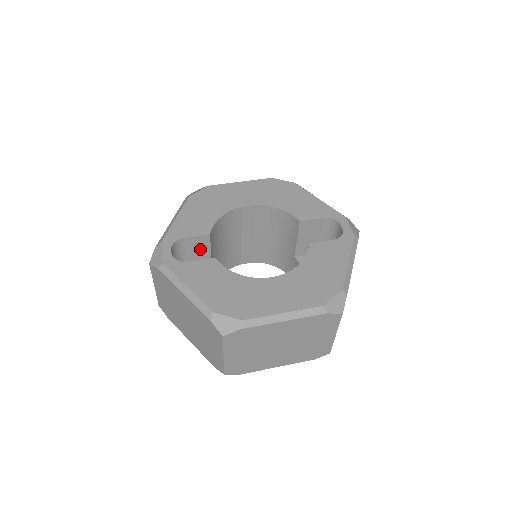
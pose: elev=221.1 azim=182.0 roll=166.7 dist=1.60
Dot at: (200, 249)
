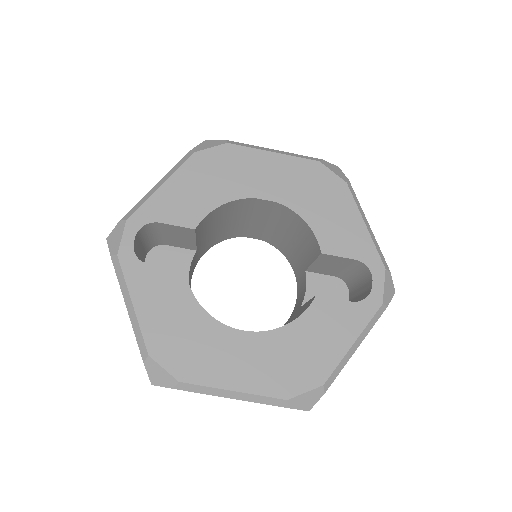
Dot at: (181, 235)
